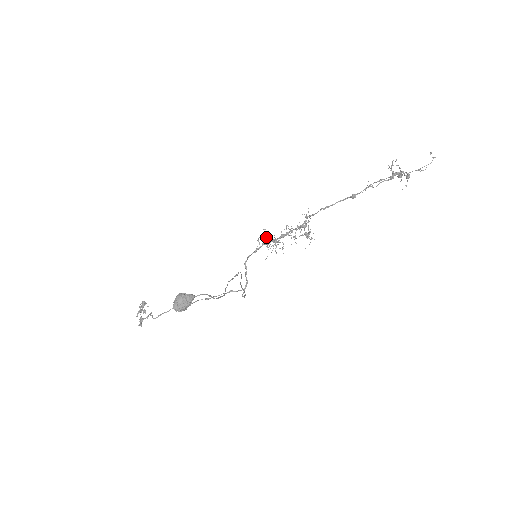
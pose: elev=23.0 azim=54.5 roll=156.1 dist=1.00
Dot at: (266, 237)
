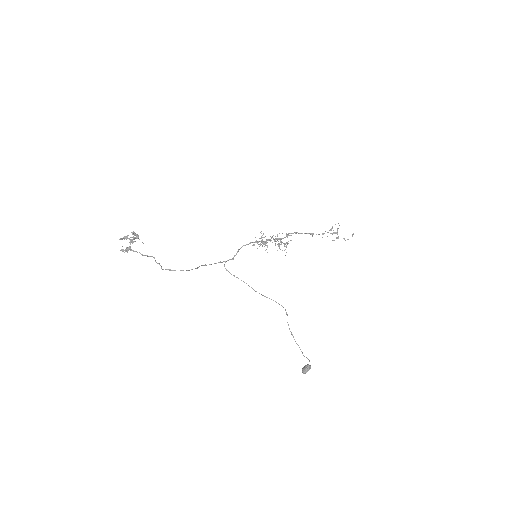
Dot at: (262, 239)
